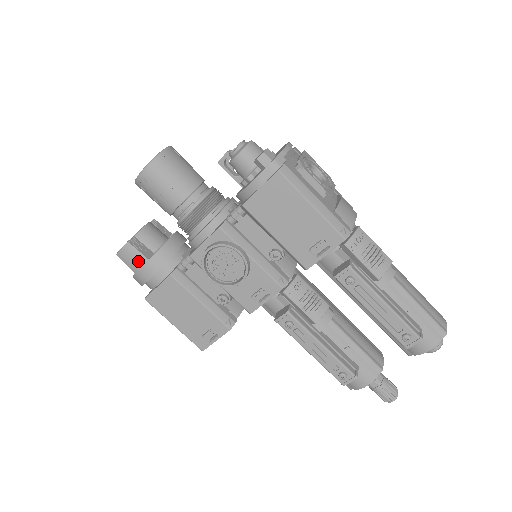
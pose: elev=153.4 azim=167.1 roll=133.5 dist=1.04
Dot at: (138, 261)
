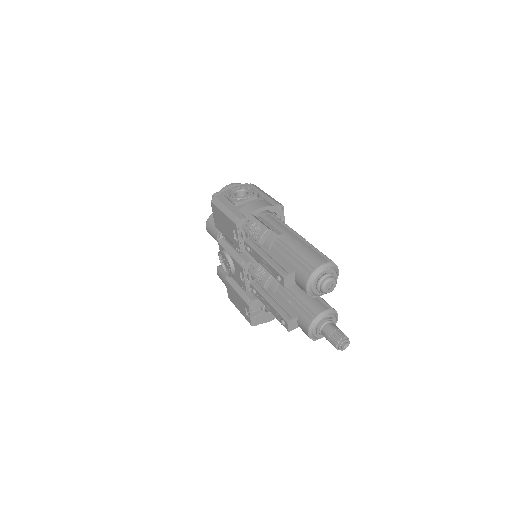
Dot at: (221, 276)
